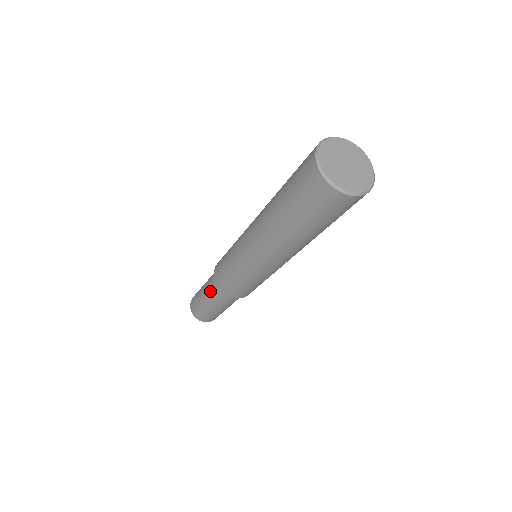
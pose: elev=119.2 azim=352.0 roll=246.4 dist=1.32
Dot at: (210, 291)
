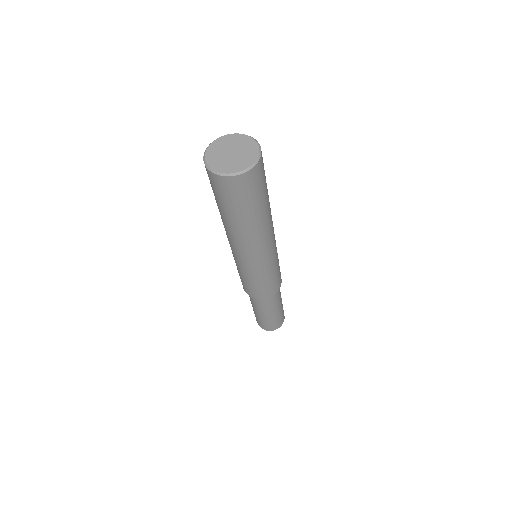
Dot at: occluded
